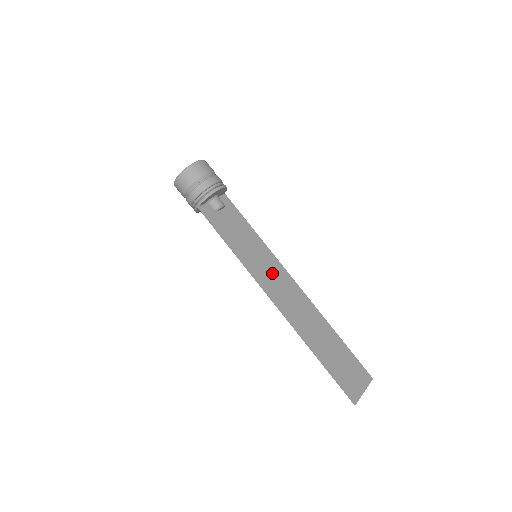
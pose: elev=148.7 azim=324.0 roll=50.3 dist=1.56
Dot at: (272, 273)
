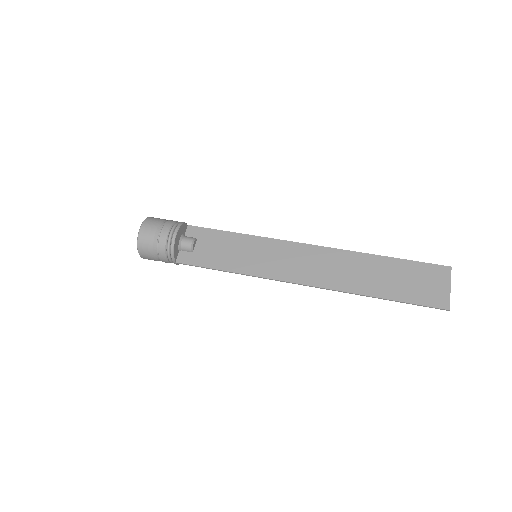
Dot at: (281, 258)
